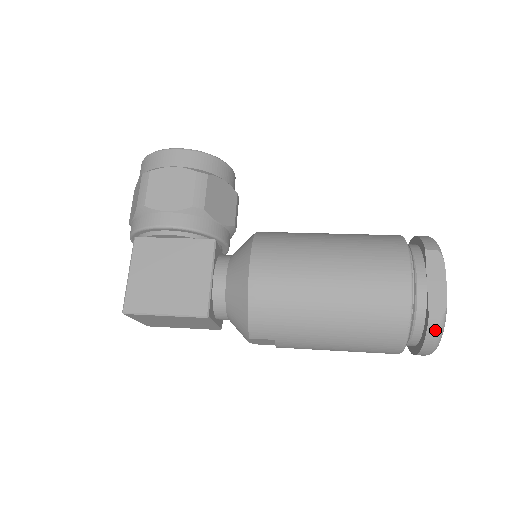
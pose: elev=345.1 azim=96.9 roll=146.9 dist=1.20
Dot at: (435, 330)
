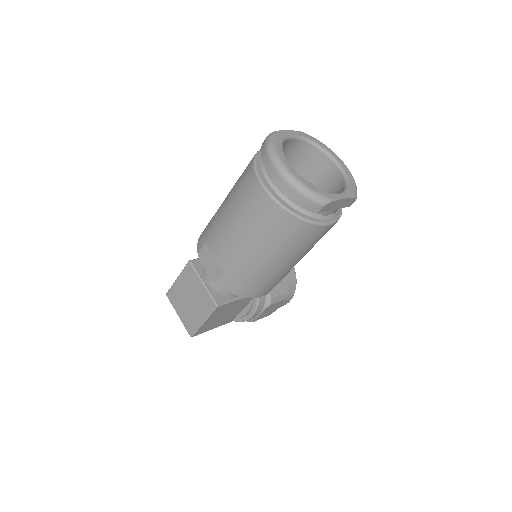
Dot at: (264, 143)
